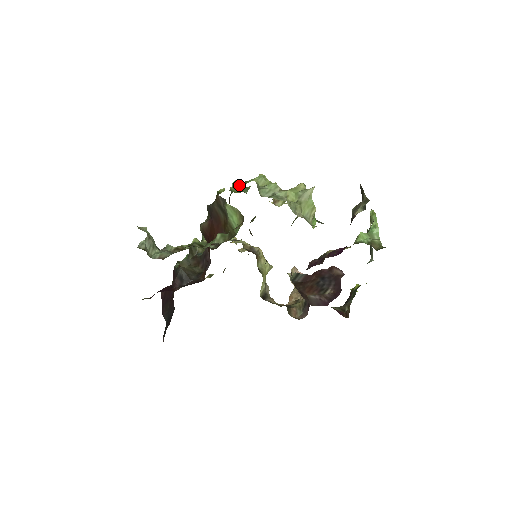
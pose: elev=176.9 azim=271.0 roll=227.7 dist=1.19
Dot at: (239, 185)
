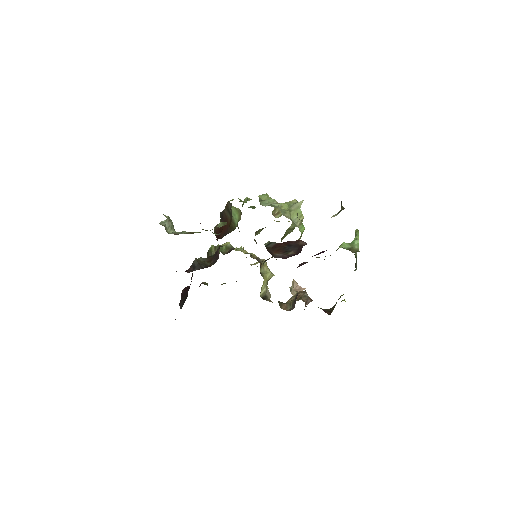
Dot at: occluded
